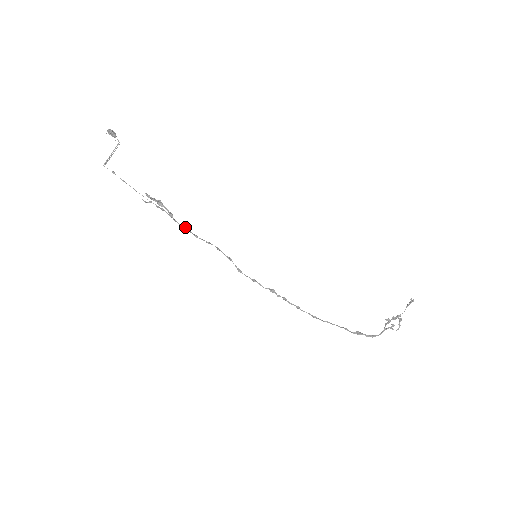
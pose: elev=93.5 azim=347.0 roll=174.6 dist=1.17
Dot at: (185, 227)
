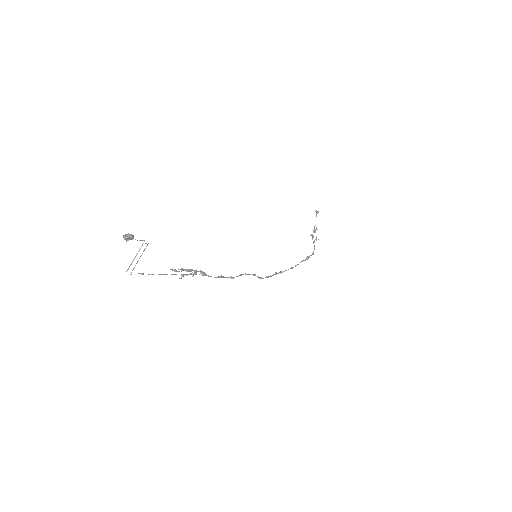
Dot at: (222, 277)
